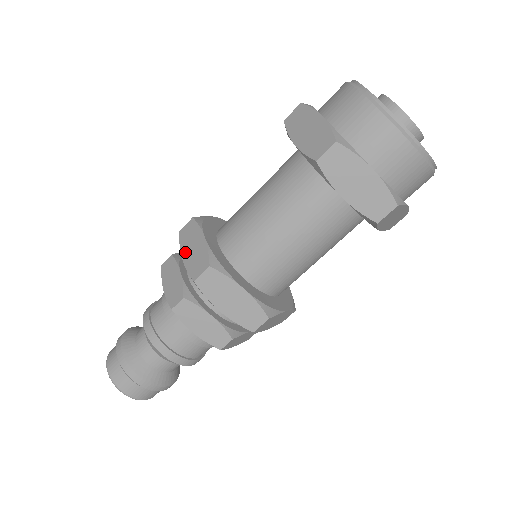
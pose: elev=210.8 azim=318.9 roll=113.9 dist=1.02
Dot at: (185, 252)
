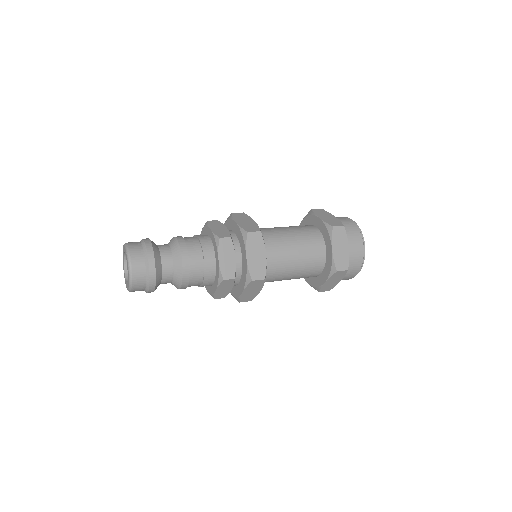
Dot at: (239, 221)
